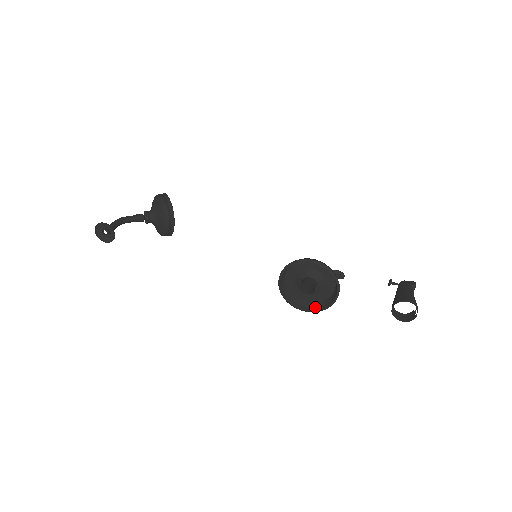
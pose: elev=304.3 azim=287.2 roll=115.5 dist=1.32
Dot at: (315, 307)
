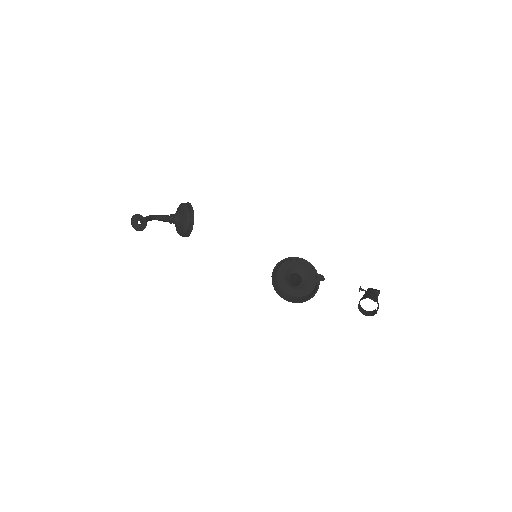
Dot at: (298, 299)
